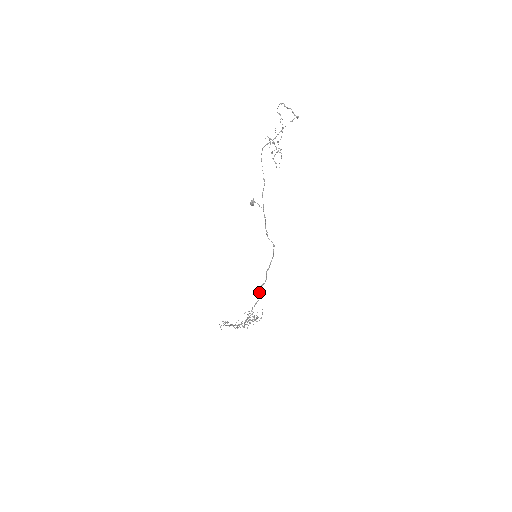
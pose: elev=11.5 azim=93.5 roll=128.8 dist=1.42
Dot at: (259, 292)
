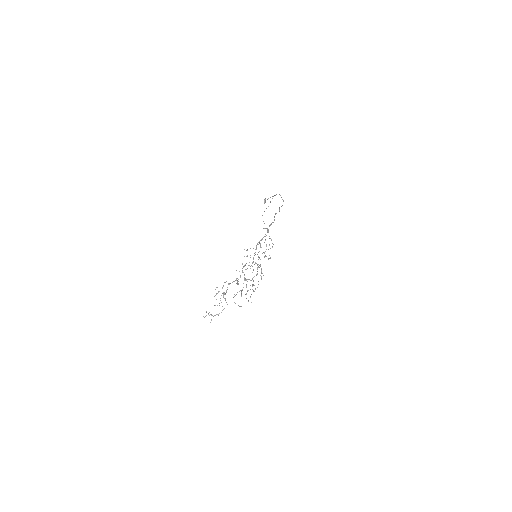
Dot at: (274, 216)
